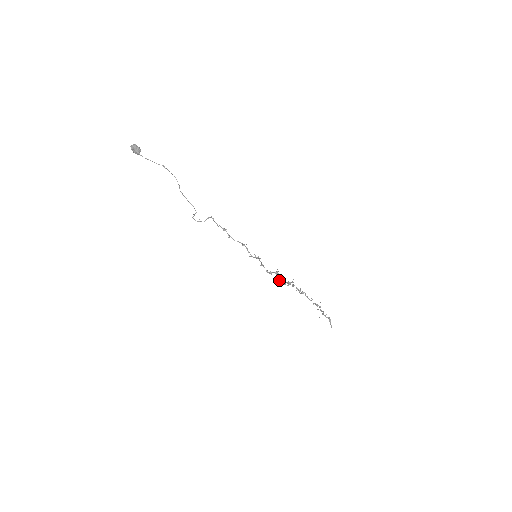
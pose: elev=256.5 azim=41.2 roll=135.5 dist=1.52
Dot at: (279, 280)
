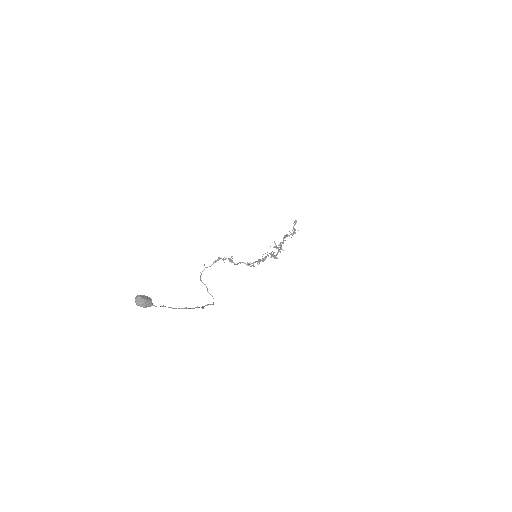
Dot at: (271, 257)
